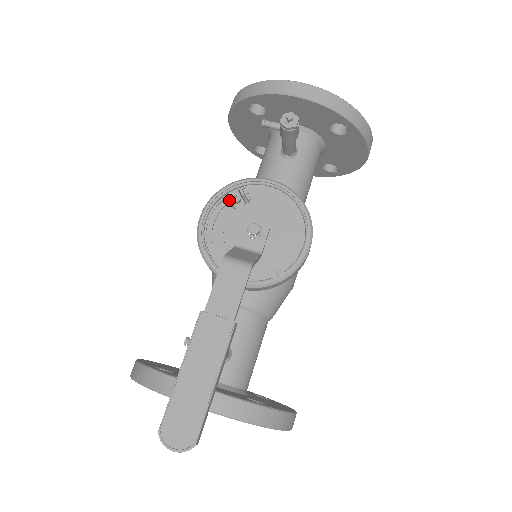
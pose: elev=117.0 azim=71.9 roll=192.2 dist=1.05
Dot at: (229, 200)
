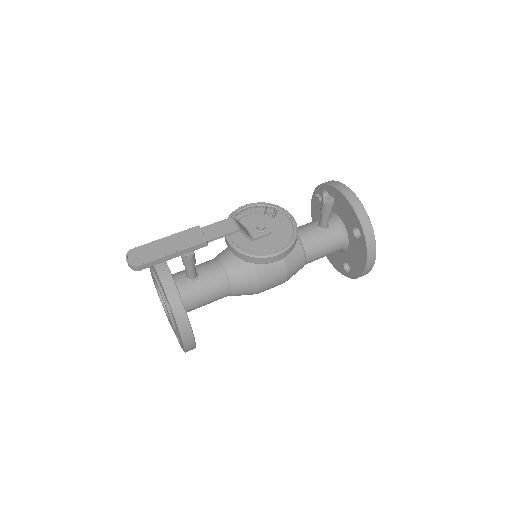
Dot at: (264, 207)
